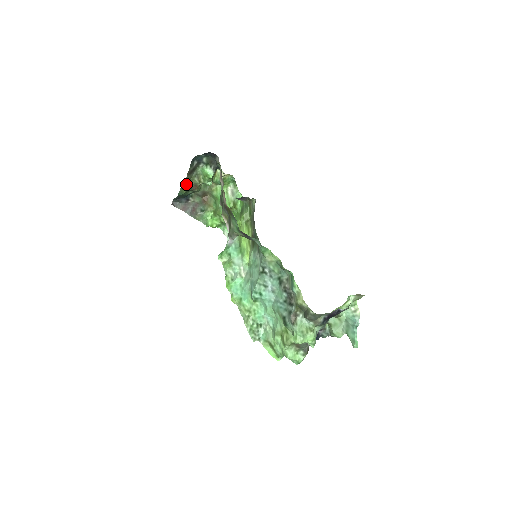
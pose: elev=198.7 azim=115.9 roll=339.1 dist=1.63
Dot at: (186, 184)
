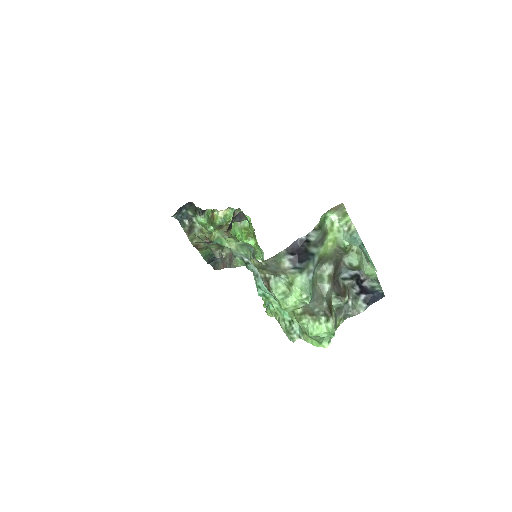
Dot at: (196, 244)
